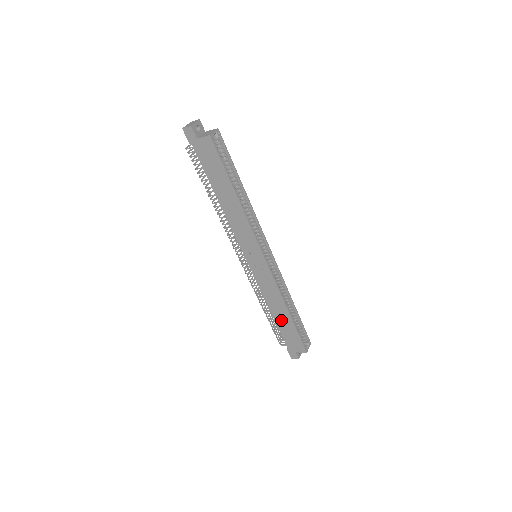
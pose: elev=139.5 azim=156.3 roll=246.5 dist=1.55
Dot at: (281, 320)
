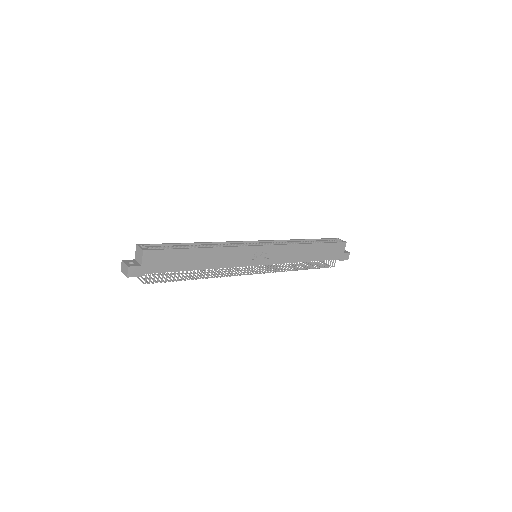
Dot at: (315, 255)
